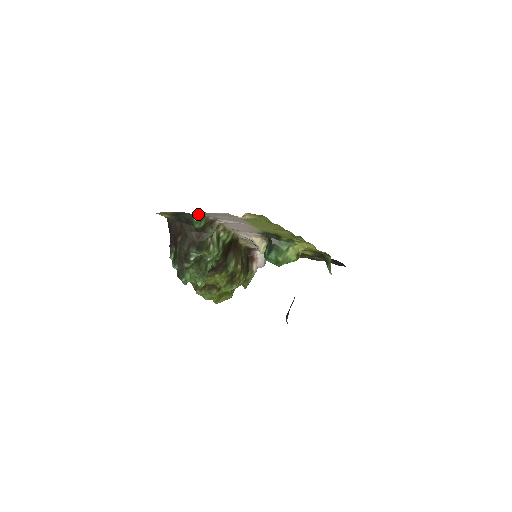
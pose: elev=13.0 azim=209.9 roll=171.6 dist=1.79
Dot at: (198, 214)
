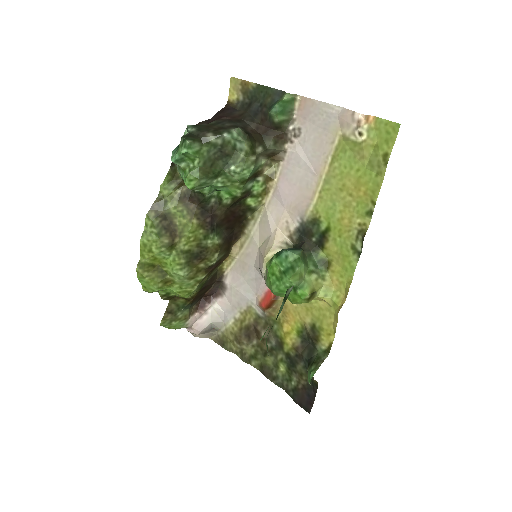
Dot at: (294, 97)
